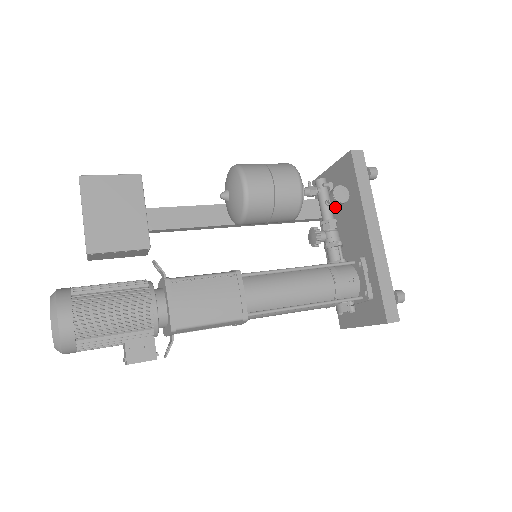
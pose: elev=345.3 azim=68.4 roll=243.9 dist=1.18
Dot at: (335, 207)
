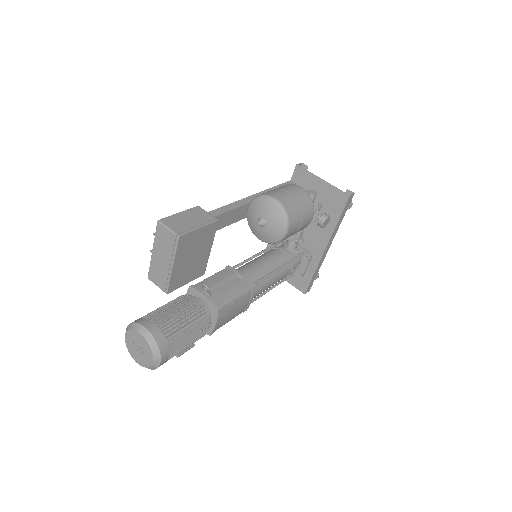
Dot at: occluded
